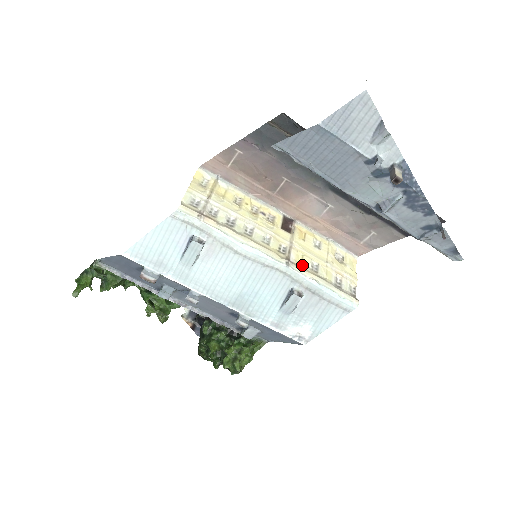
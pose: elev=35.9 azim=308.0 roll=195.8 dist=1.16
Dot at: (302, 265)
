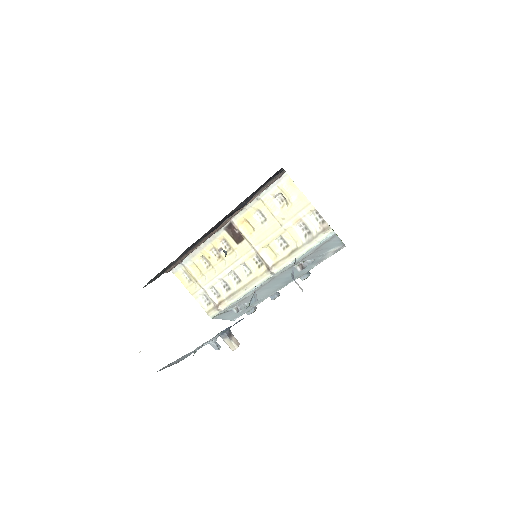
Dot at: (277, 257)
